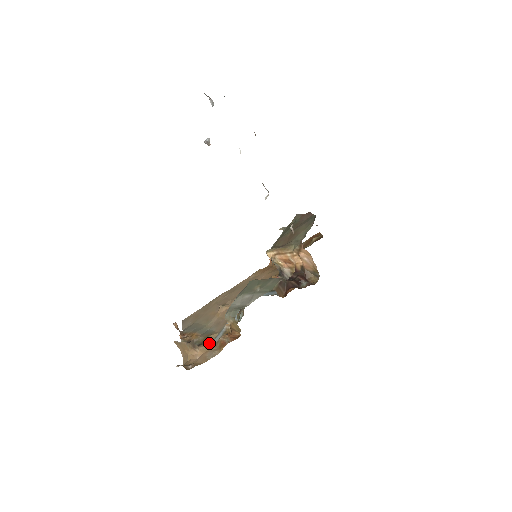
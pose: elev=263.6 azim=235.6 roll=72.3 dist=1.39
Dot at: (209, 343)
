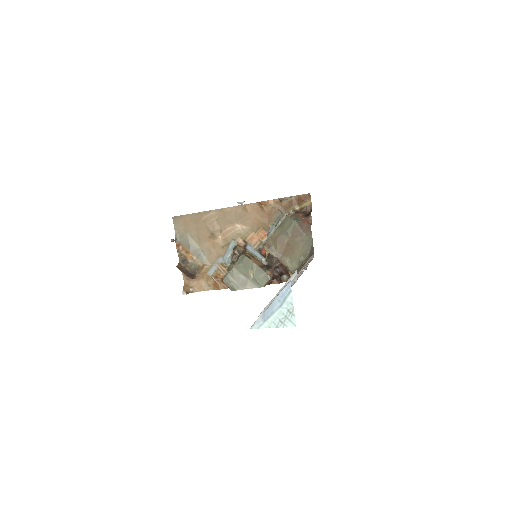
Dot at: (204, 274)
